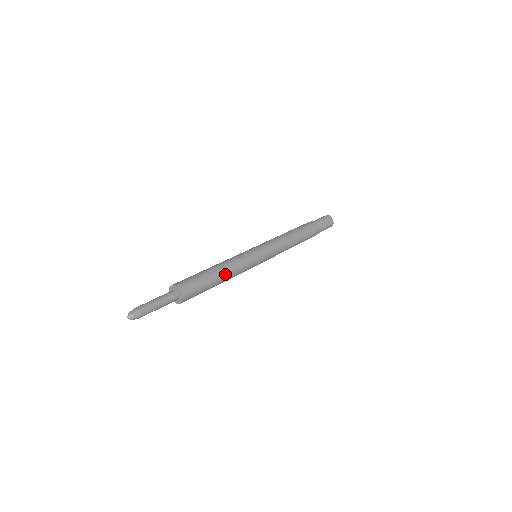
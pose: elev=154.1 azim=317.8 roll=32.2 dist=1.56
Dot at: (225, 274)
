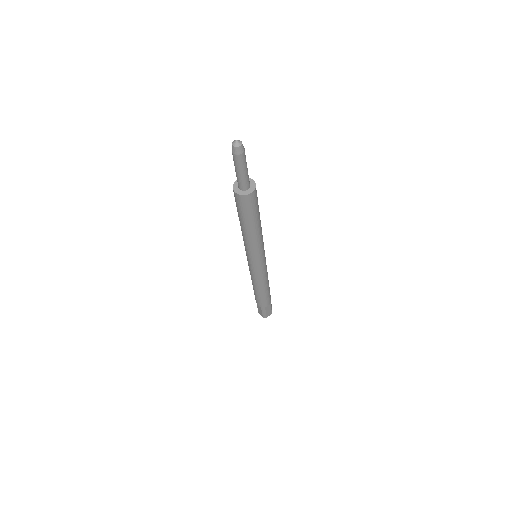
Dot at: occluded
